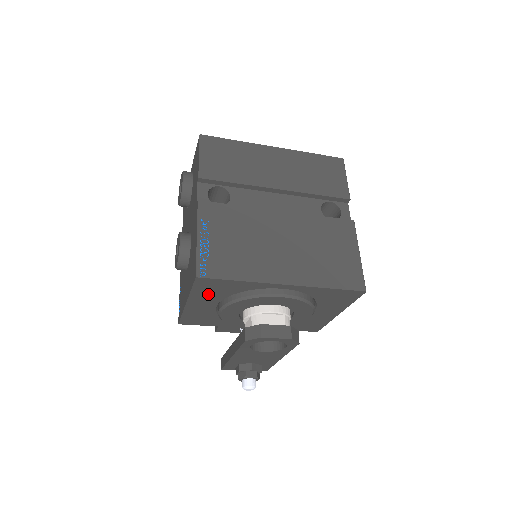
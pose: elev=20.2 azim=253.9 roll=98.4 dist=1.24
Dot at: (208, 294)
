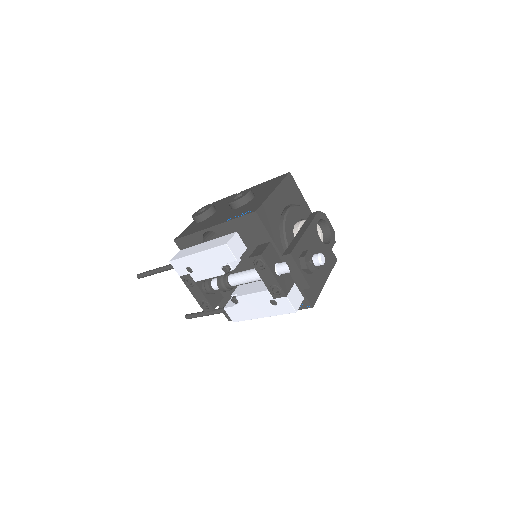
Dot at: (286, 192)
